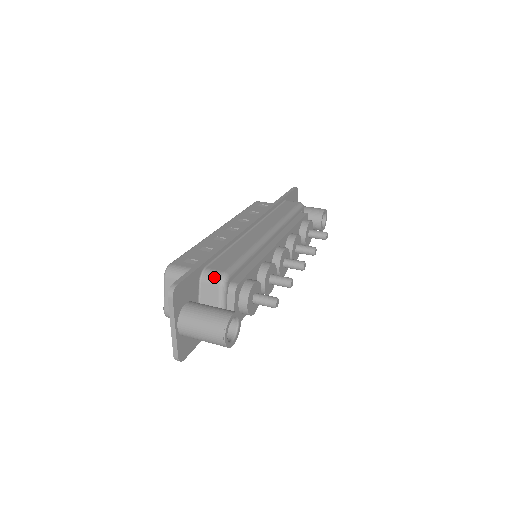
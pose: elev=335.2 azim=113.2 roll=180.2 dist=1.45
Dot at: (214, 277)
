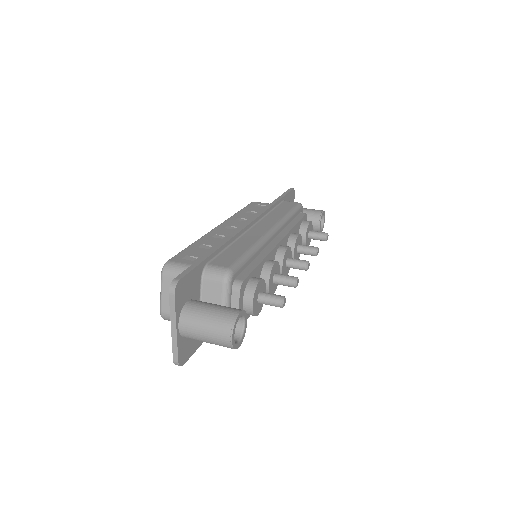
Dot at: (217, 273)
